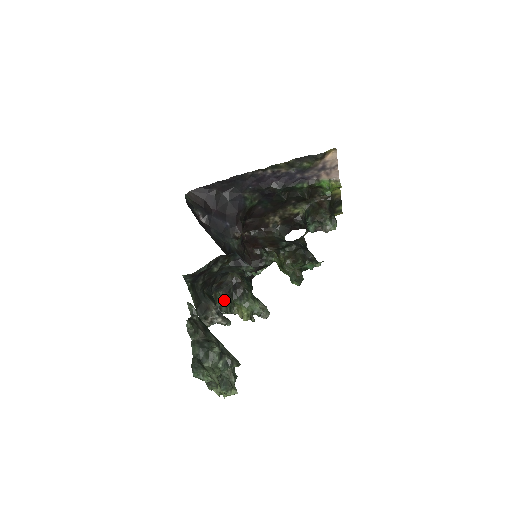
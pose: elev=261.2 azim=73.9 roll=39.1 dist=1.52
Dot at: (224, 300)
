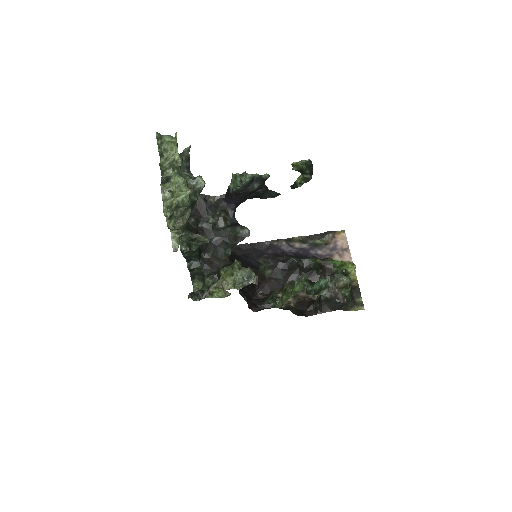
Dot at: (210, 285)
